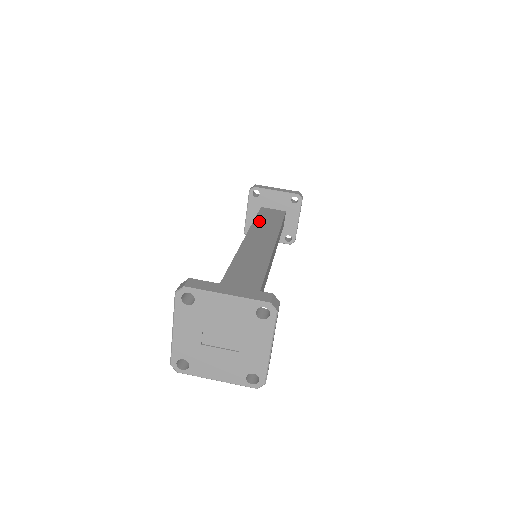
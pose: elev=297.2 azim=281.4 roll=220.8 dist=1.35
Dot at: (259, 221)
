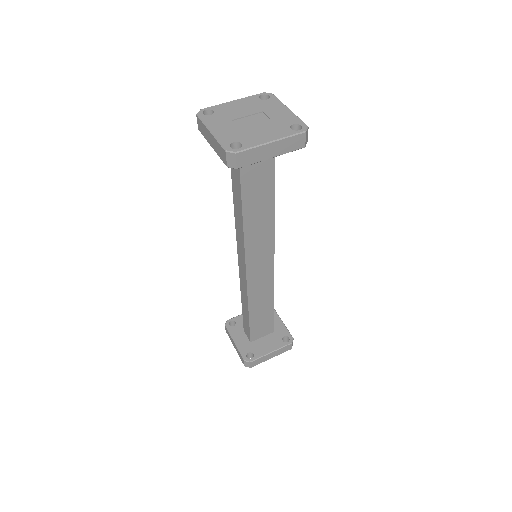
Dot at: occluded
